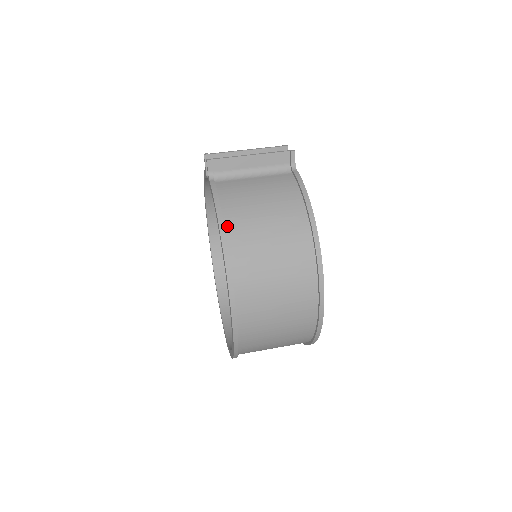
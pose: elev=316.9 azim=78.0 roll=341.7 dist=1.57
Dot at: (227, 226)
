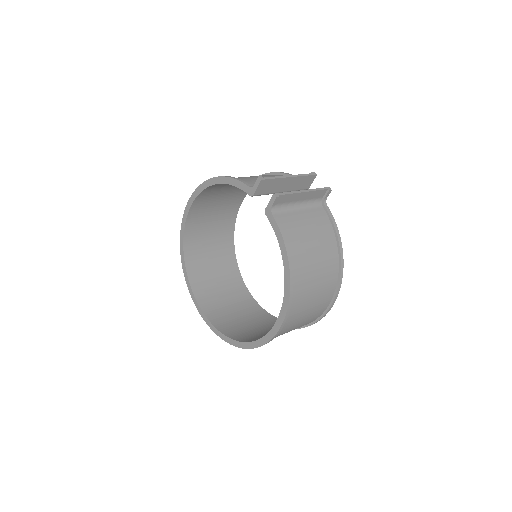
Dot at: (293, 267)
